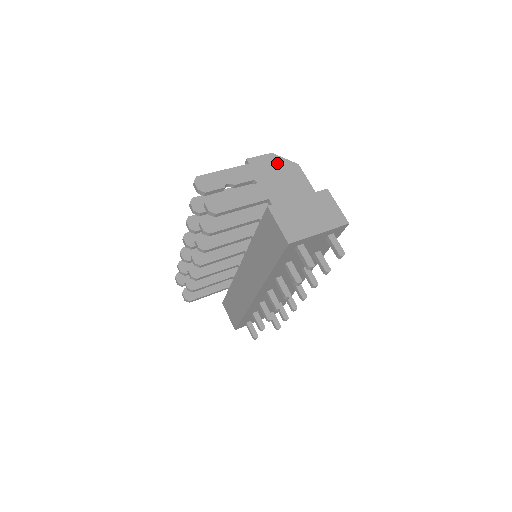
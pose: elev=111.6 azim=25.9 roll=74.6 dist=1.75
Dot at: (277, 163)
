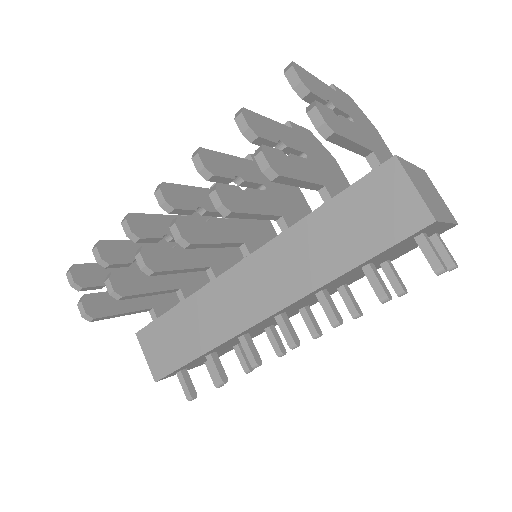
Dot at: (360, 112)
